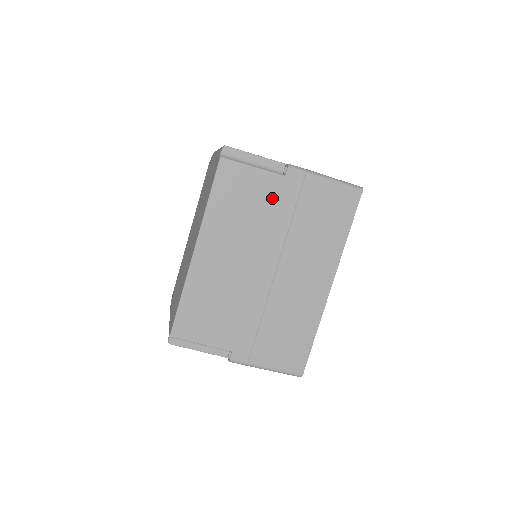
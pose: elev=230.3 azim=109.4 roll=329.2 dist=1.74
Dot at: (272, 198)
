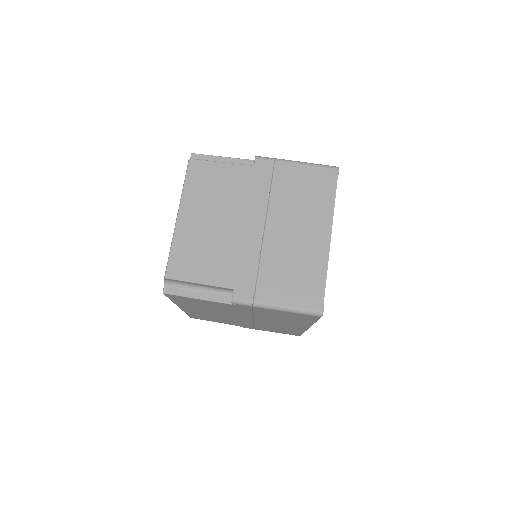
Dot at: occluded
